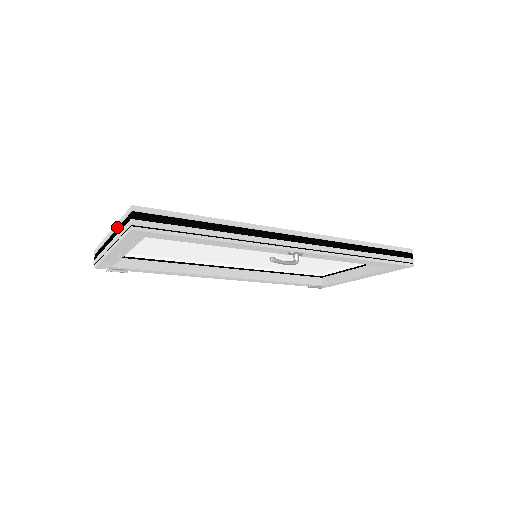
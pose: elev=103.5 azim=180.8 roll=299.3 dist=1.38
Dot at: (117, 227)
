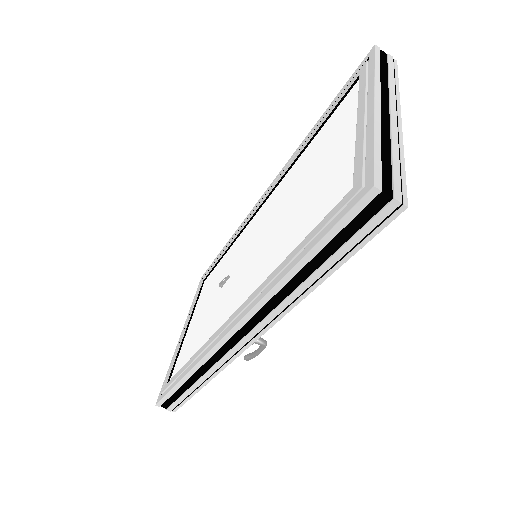
Dot at: occluded
